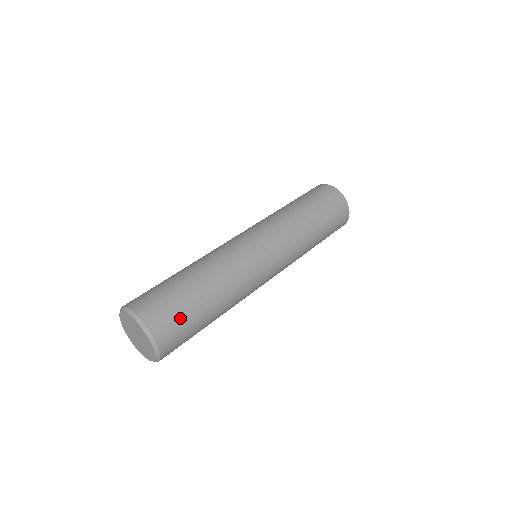
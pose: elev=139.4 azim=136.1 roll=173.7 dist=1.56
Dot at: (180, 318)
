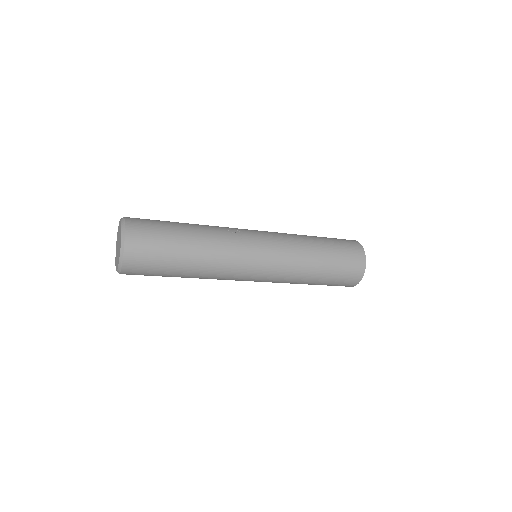
Dot at: (154, 254)
